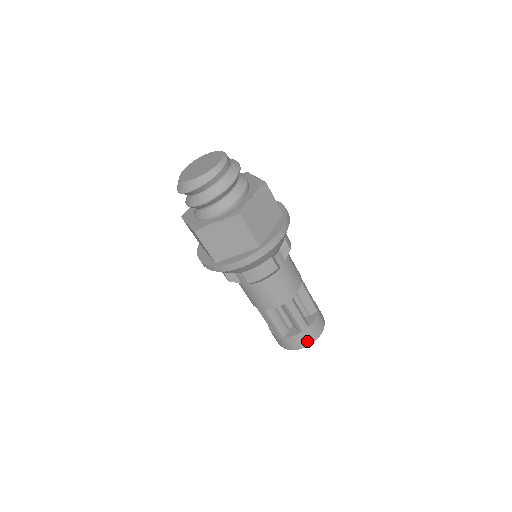
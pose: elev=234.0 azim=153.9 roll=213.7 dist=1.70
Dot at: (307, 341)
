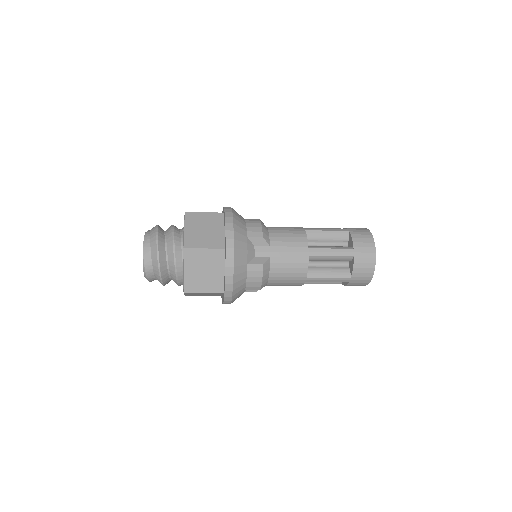
Dot at: occluded
